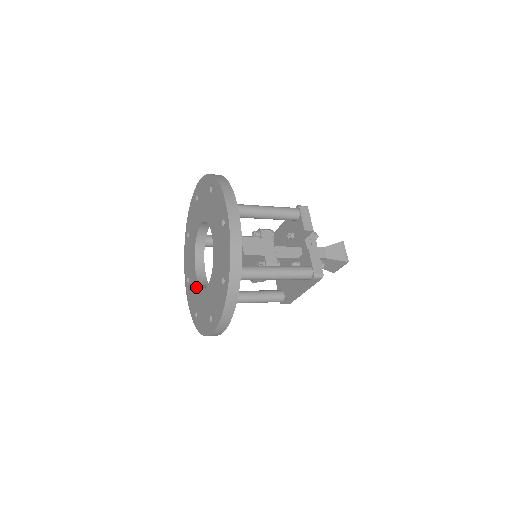
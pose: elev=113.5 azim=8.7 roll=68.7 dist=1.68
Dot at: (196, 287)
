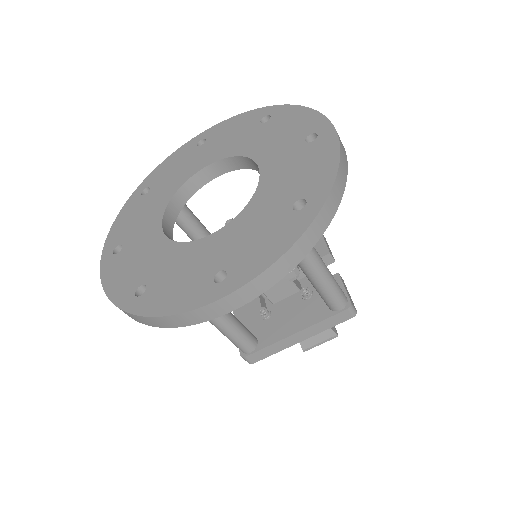
Dot at: (158, 247)
